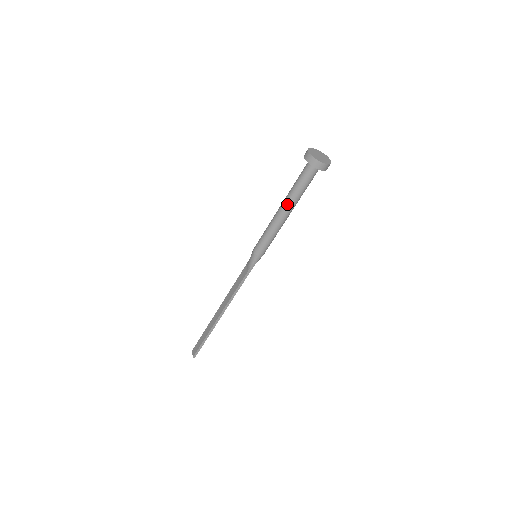
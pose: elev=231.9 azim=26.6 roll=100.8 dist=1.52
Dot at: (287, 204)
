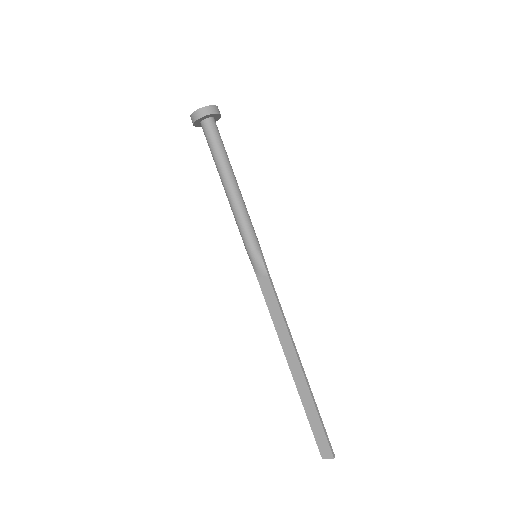
Dot at: (228, 172)
